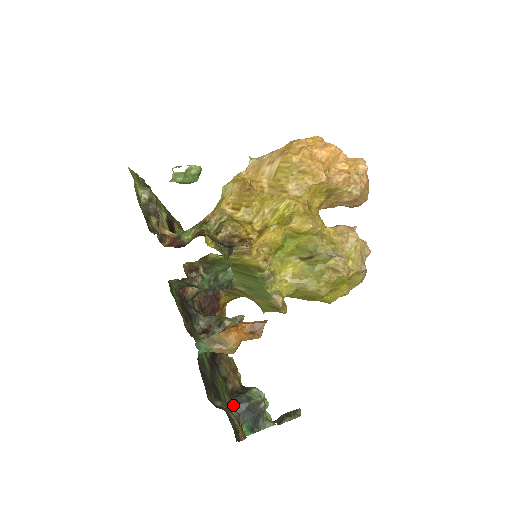
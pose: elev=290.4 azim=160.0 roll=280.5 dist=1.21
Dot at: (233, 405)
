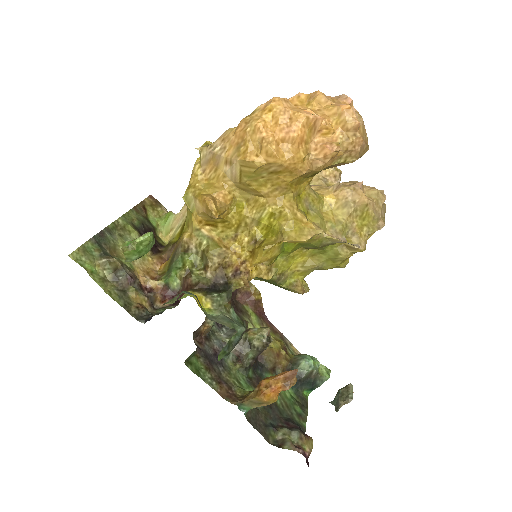
Dot at: occluded
